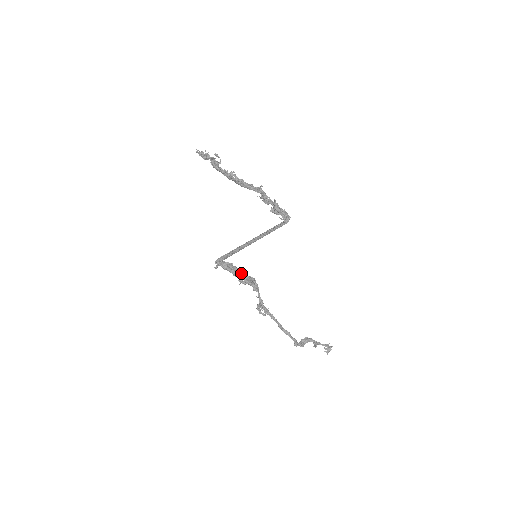
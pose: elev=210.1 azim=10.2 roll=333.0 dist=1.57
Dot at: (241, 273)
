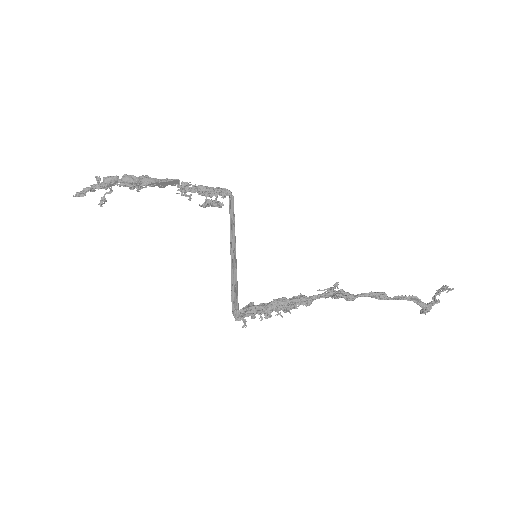
Dot at: (273, 300)
